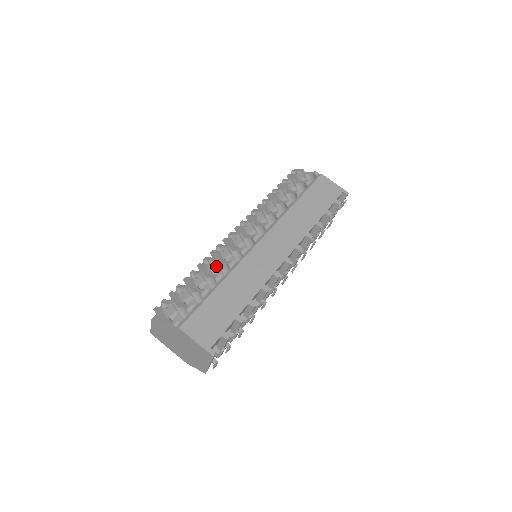
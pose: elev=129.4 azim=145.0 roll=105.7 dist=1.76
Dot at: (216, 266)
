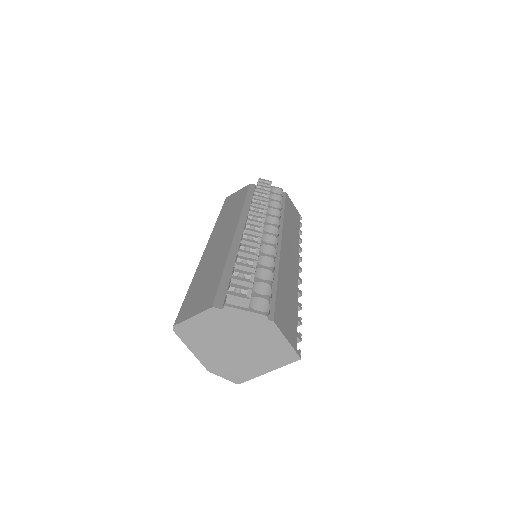
Dot at: occluded
